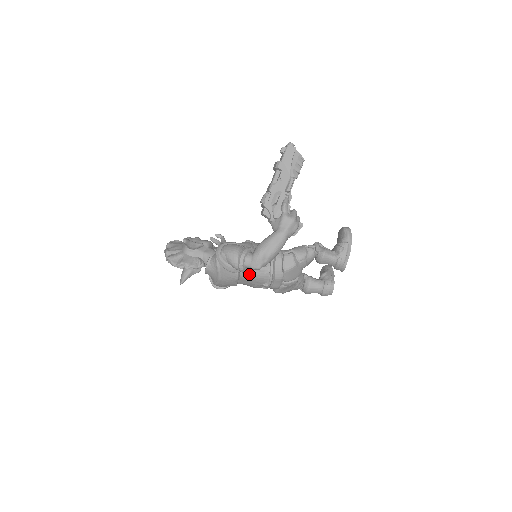
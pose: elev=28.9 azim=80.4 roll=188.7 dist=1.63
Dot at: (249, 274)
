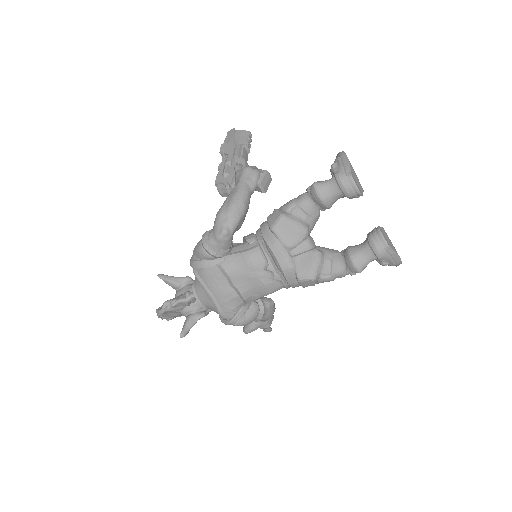
Dot at: (234, 261)
